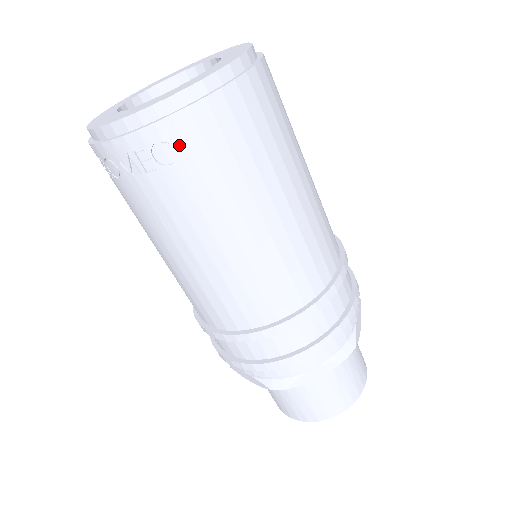
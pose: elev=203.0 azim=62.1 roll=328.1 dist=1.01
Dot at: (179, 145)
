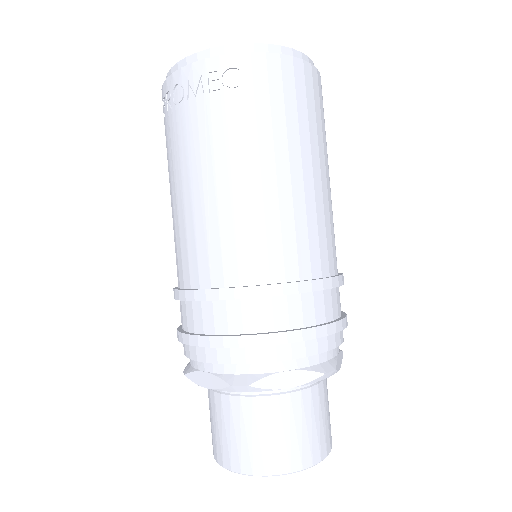
Dot at: (247, 77)
